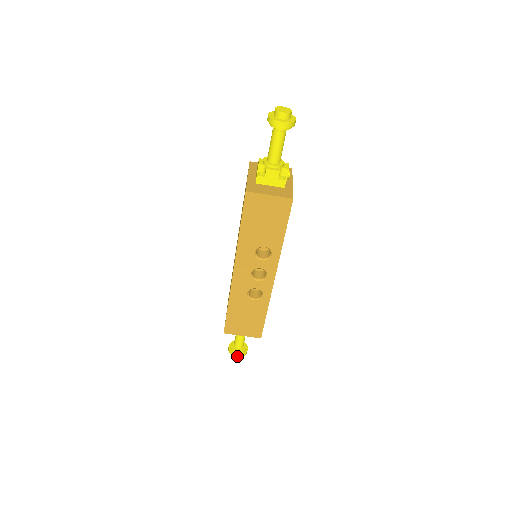
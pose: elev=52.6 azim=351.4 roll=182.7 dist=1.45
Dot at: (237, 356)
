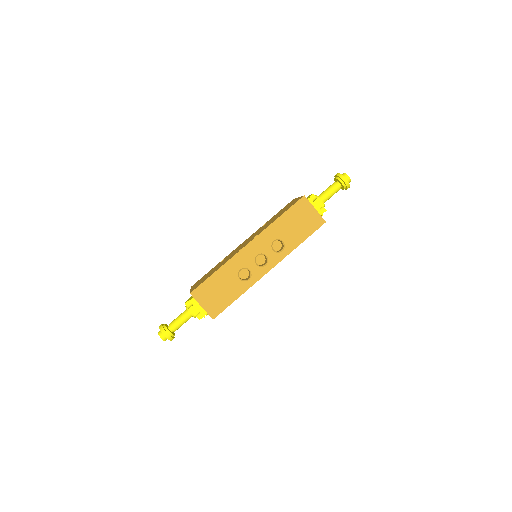
Dot at: (166, 334)
